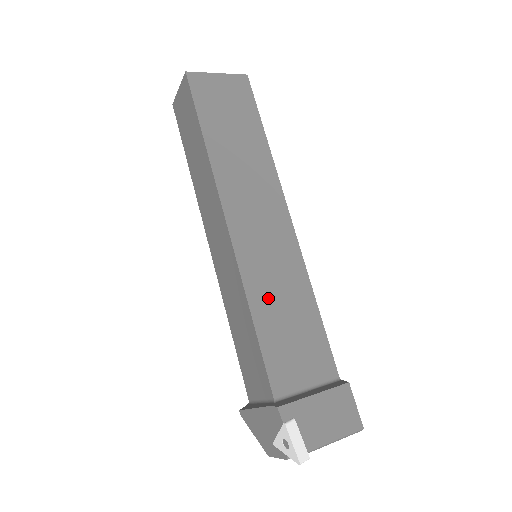
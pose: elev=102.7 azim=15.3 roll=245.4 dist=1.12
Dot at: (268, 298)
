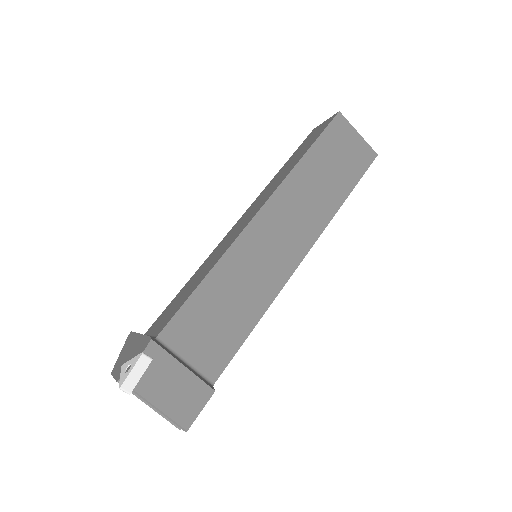
Dot at: (230, 279)
